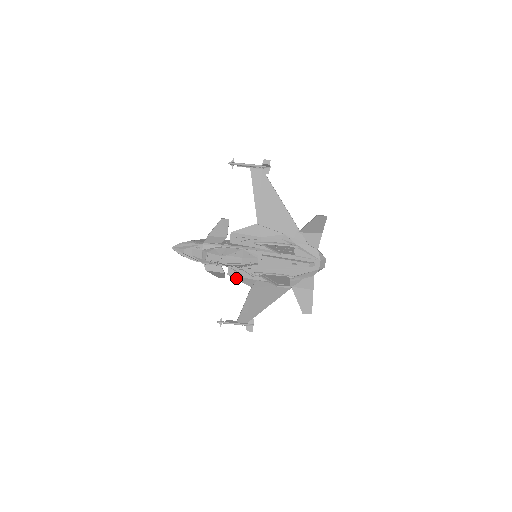
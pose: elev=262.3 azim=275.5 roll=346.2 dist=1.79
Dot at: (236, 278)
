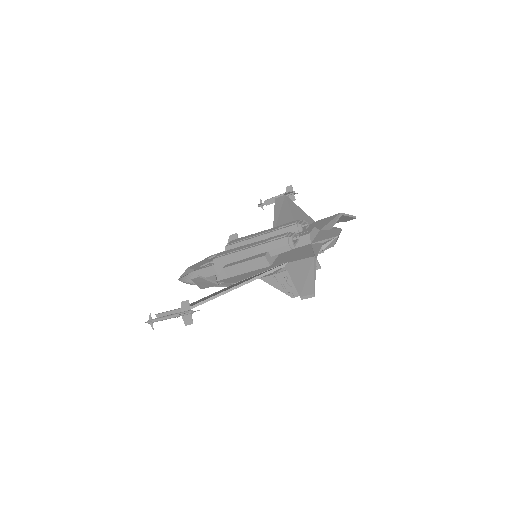
Dot at: occluded
